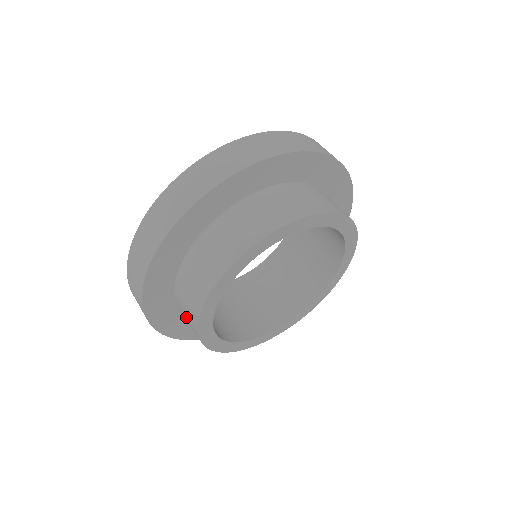
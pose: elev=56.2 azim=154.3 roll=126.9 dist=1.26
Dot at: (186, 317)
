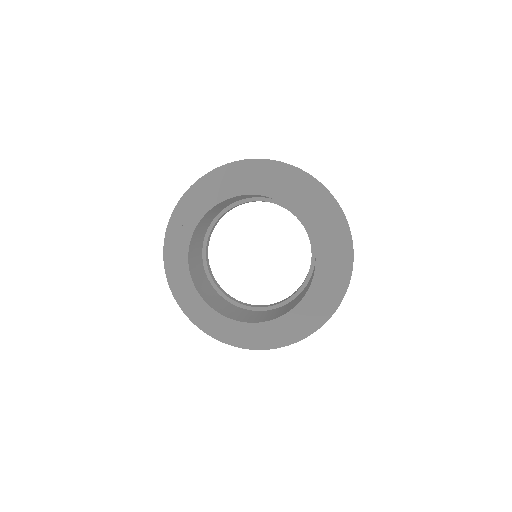
Dot at: occluded
